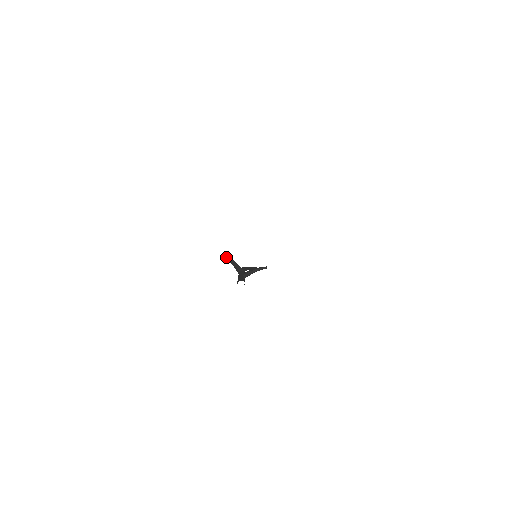
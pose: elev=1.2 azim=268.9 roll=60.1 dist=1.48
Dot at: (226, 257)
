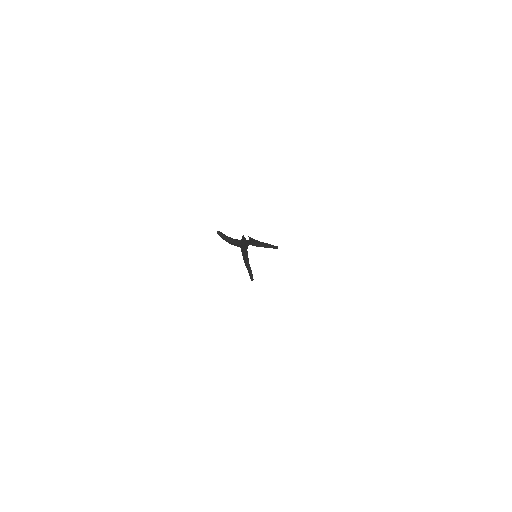
Dot at: (222, 235)
